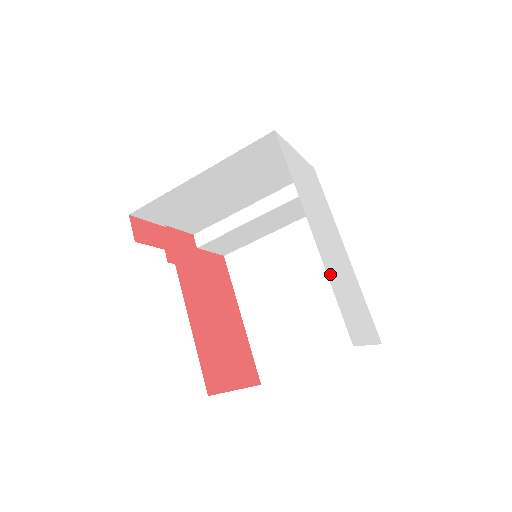
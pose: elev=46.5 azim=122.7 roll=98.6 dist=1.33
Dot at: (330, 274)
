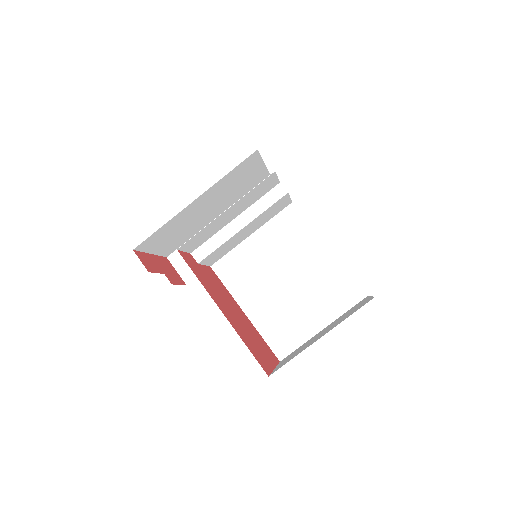
Dot at: occluded
